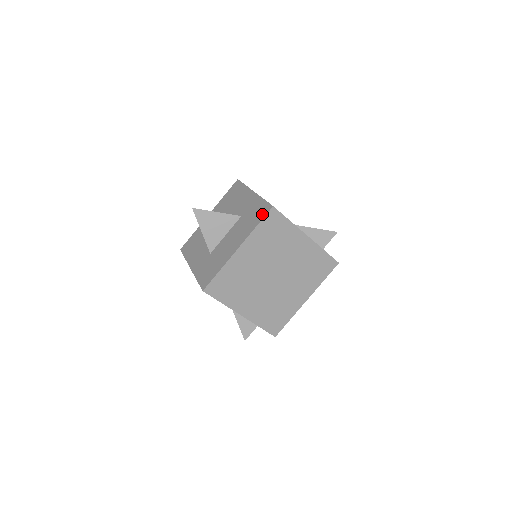
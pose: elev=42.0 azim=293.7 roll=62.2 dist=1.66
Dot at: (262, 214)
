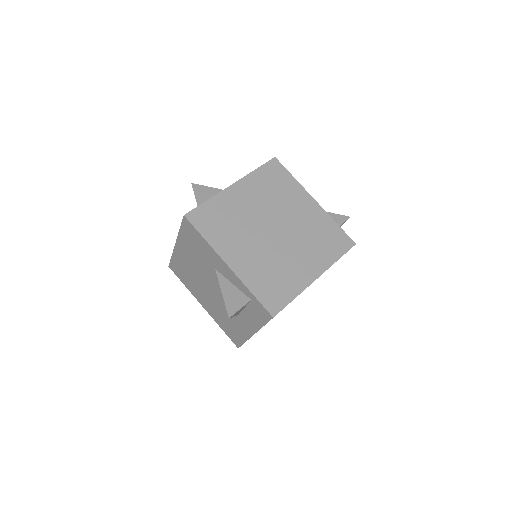
Dot at: occluded
